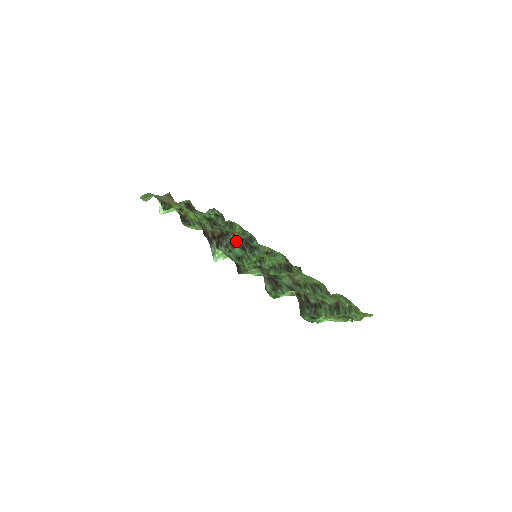
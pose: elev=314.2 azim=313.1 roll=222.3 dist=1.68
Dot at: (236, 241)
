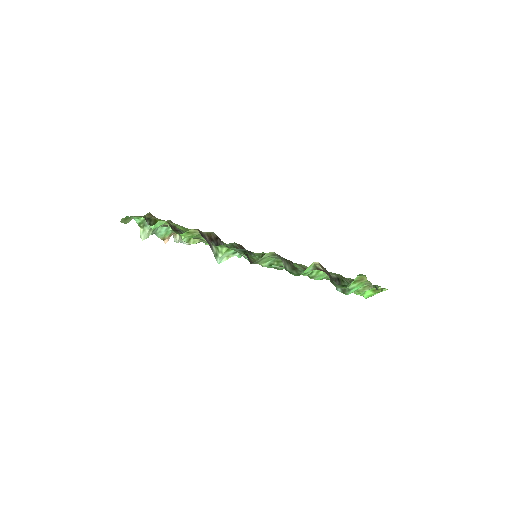
Dot at: (231, 246)
